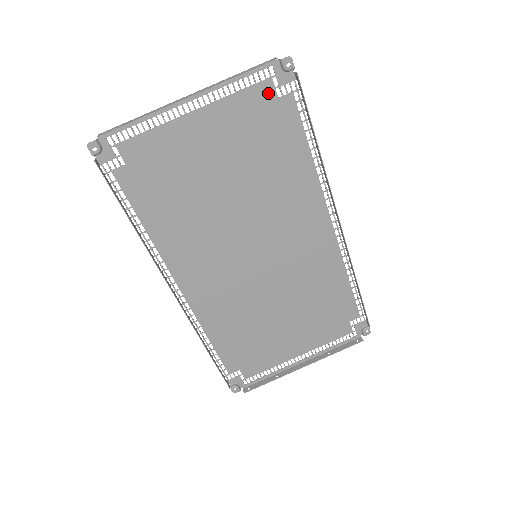
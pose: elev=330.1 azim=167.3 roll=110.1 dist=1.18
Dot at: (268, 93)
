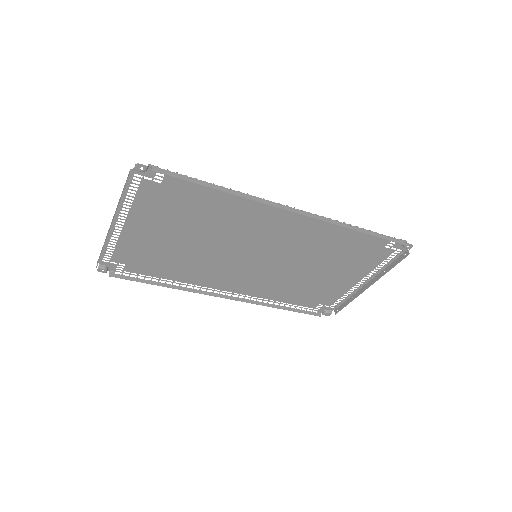
Dot at: (152, 186)
